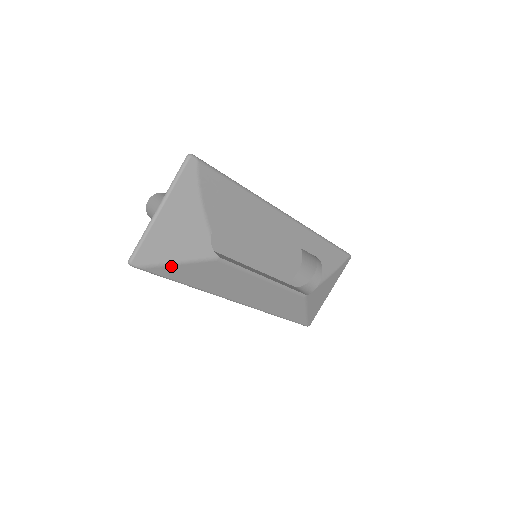
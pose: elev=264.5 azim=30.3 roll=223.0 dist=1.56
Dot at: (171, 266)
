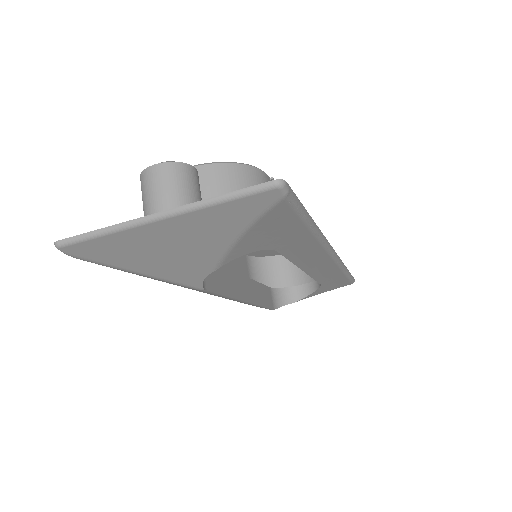
Dot at: (125, 270)
